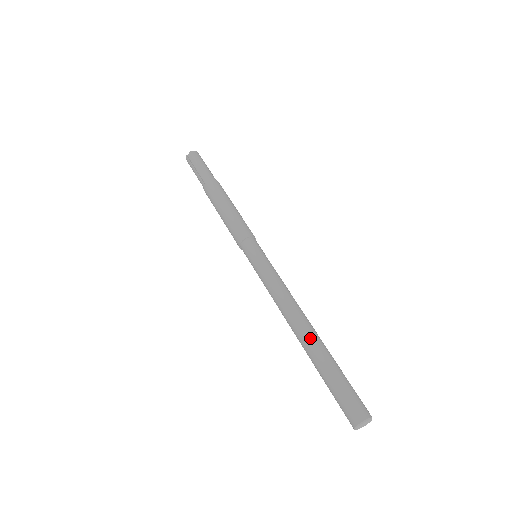
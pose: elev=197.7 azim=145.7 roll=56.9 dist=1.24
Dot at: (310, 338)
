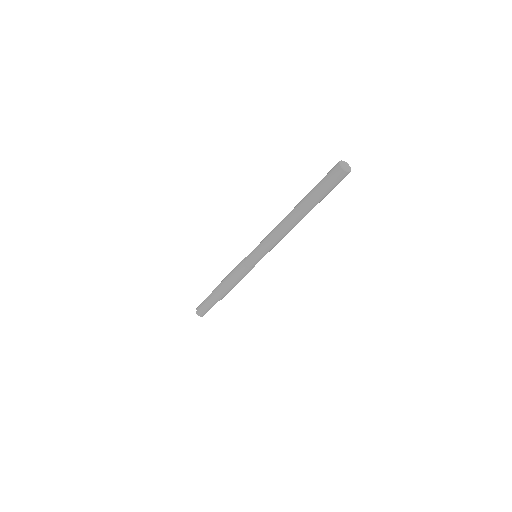
Dot at: (297, 205)
